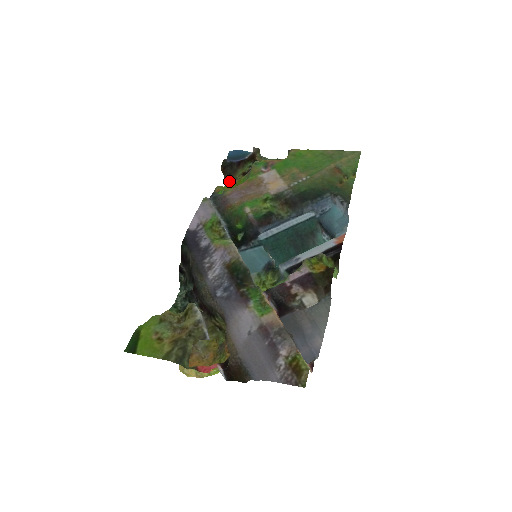
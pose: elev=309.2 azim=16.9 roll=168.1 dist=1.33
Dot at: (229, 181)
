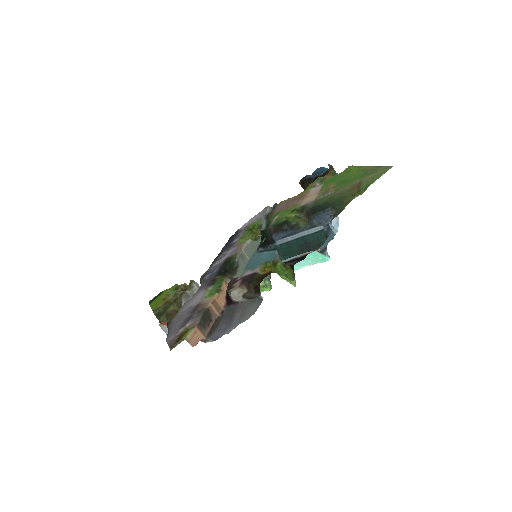
Dot at: occluded
